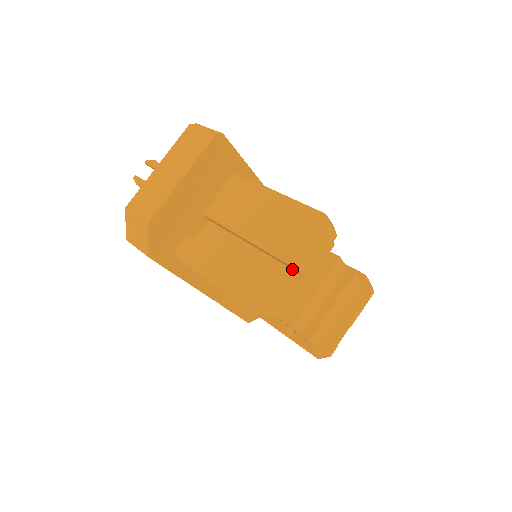
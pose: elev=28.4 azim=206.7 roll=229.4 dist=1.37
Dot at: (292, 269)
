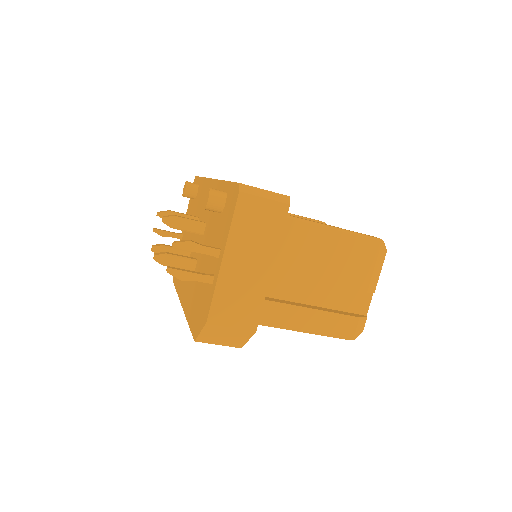
Dot at: occluded
